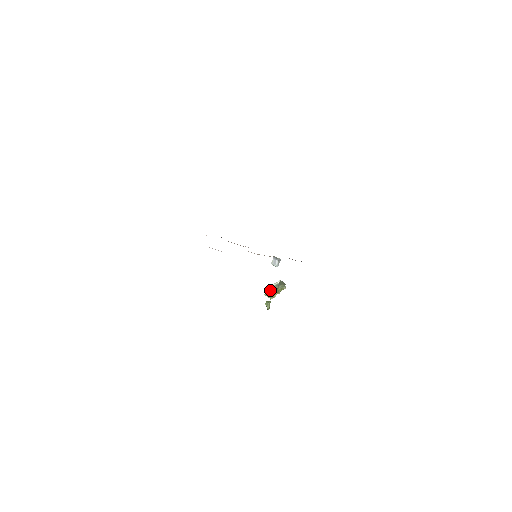
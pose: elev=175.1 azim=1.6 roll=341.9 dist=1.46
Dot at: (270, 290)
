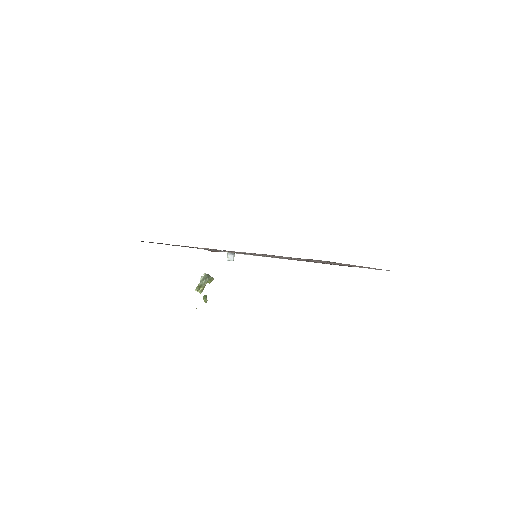
Dot at: (199, 285)
